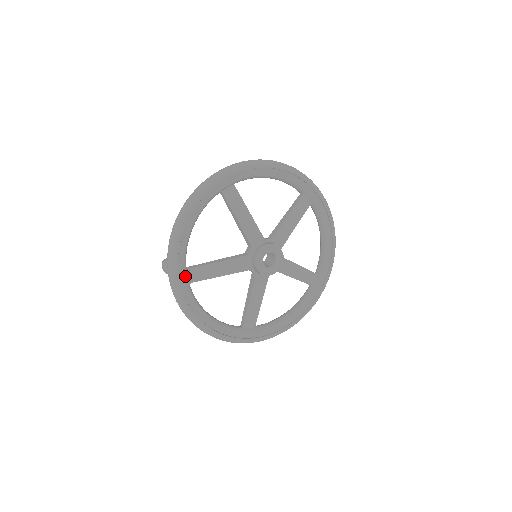
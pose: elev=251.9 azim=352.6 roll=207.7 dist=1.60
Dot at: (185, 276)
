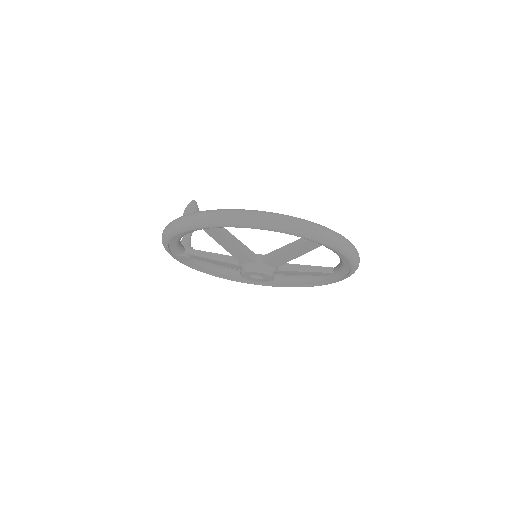
Dot at: (182, 257)
